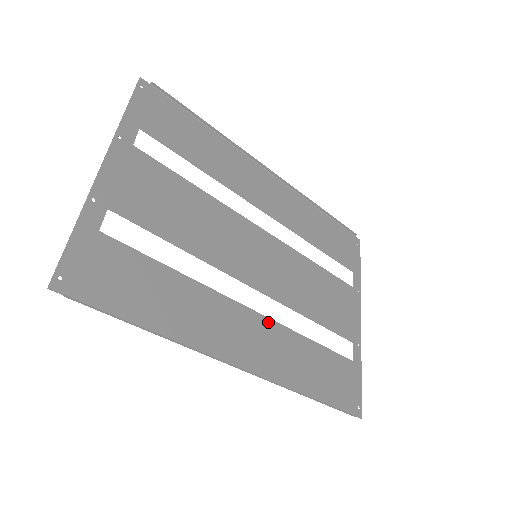
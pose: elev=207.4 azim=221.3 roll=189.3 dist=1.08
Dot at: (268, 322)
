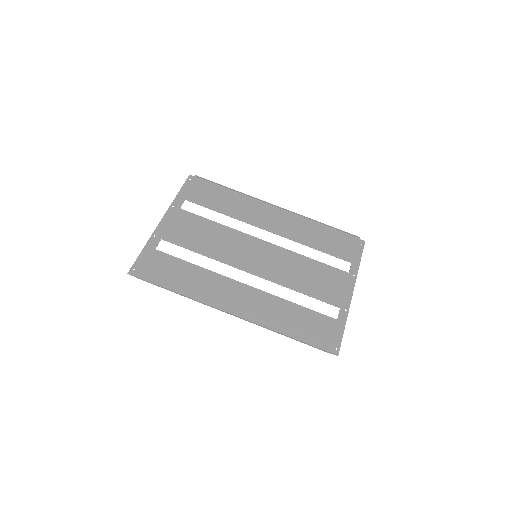
Dot at: (259, 292)
